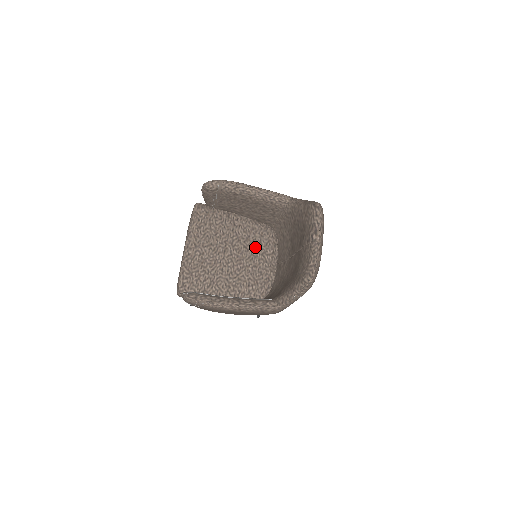
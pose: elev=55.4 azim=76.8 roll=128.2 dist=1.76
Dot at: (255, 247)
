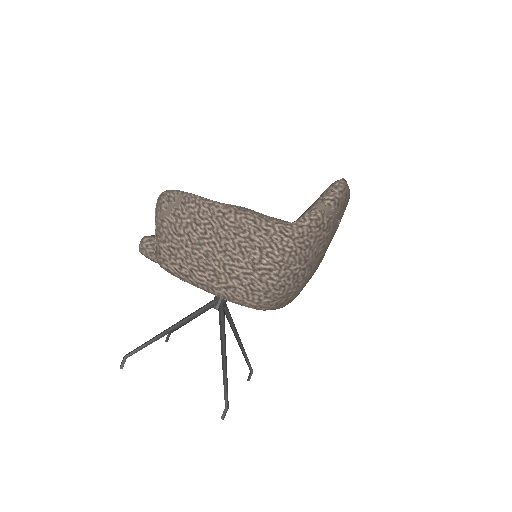
Dot at: occluded
